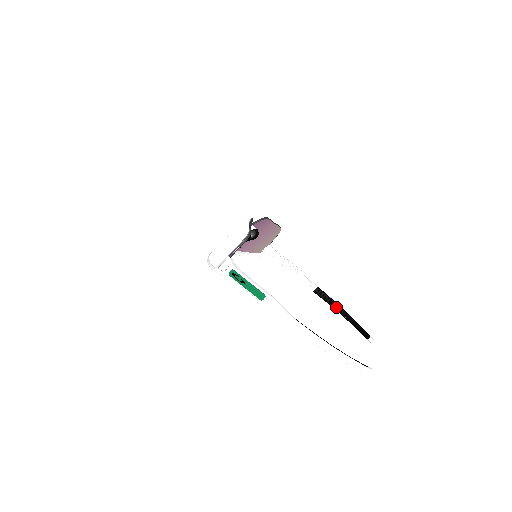
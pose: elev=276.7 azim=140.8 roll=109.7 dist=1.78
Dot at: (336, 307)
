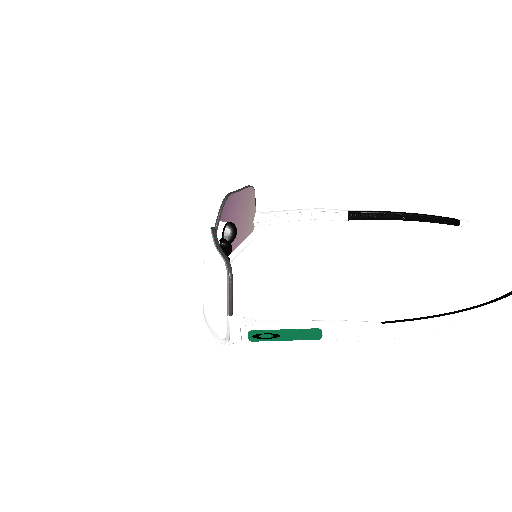
Dot at: (389, 217)
